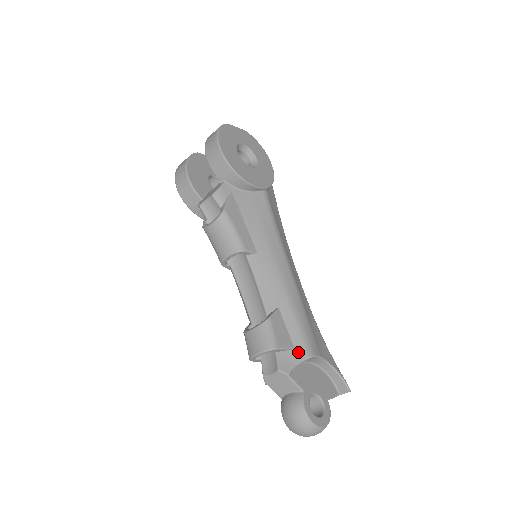
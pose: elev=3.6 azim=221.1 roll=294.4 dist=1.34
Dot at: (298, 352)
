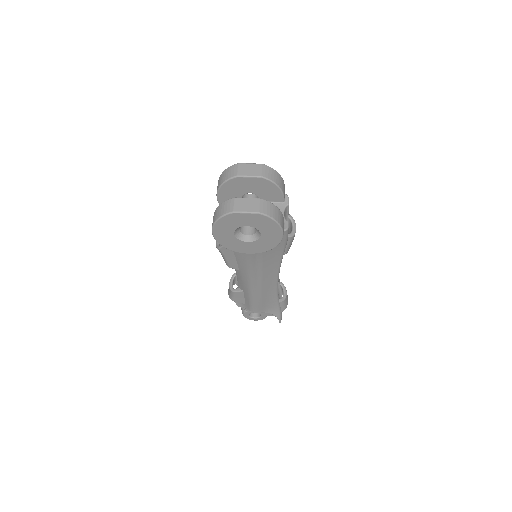
Dot at: (246, 306)
